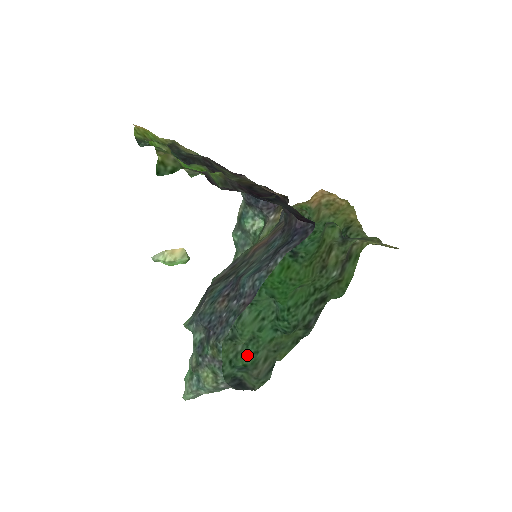
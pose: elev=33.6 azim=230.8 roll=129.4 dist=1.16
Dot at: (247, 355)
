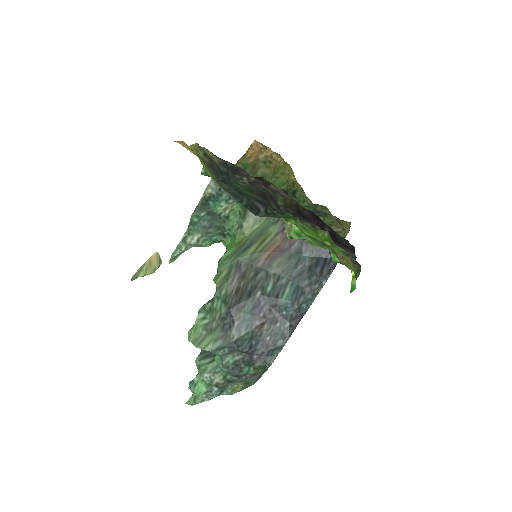
Dot at: occluded
